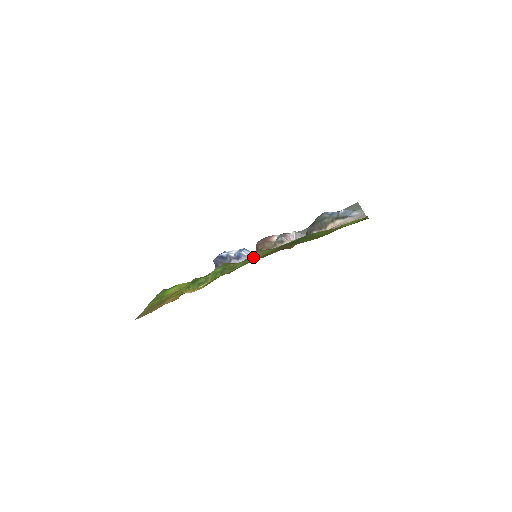
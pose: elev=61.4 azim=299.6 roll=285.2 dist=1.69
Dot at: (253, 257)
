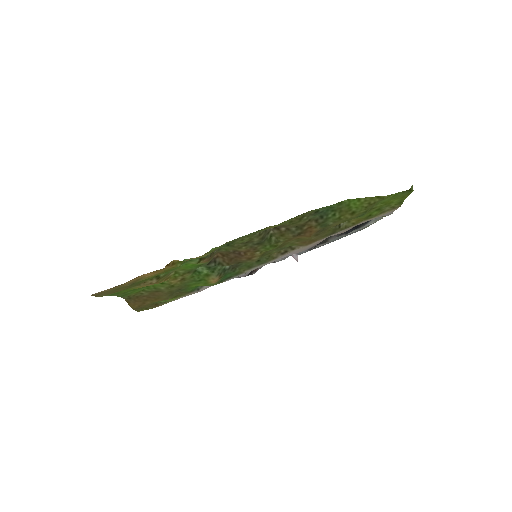
Dot at: occluded
